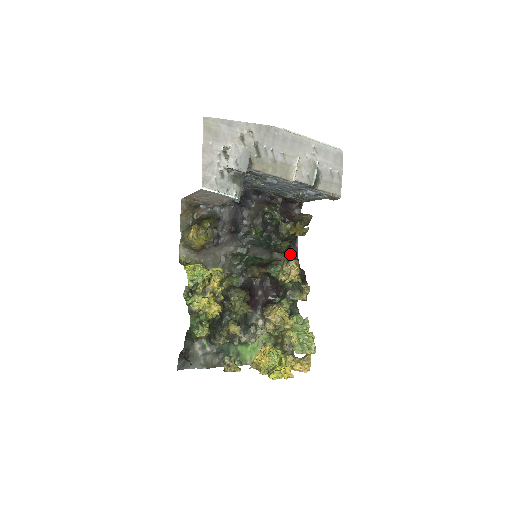
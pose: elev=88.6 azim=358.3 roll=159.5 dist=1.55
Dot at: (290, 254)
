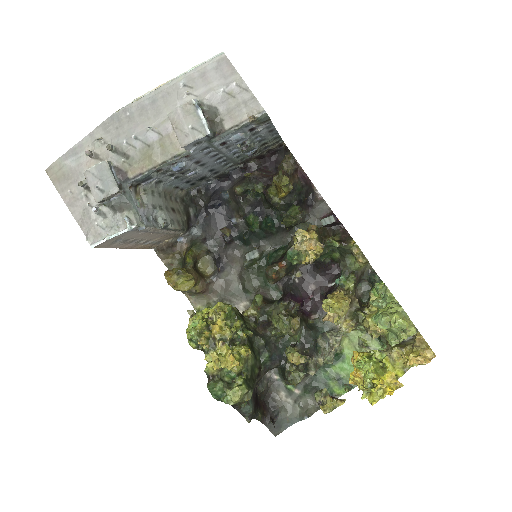
Dot at: (317, 215)
